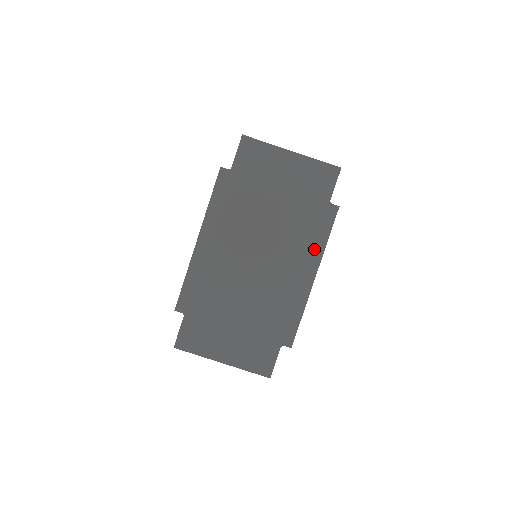
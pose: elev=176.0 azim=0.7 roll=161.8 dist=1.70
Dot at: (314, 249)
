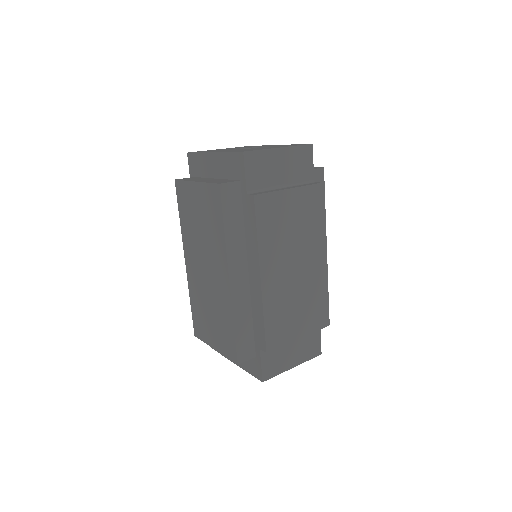
Dot at: (251, 247)
